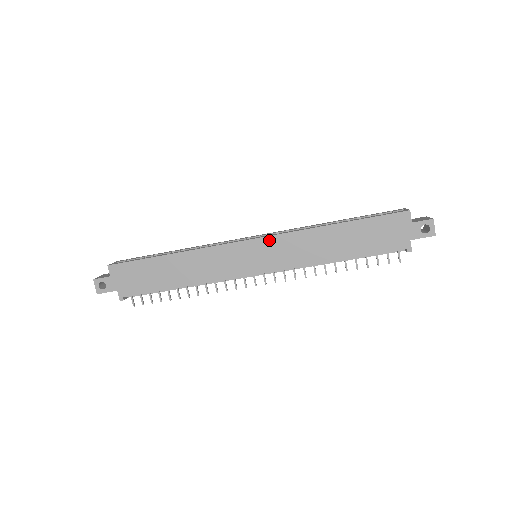
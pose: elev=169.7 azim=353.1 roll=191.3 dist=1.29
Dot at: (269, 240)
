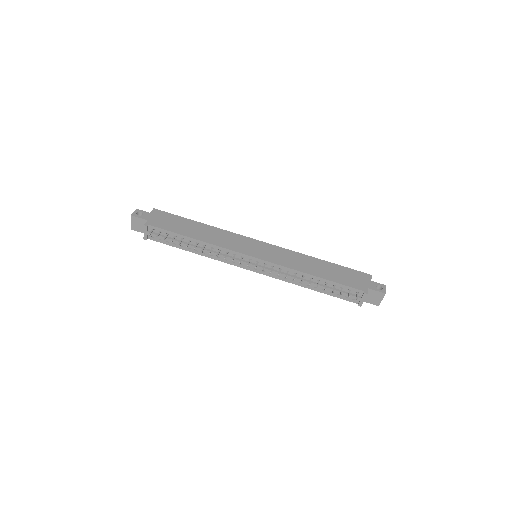
Dot at: (273, 247)
